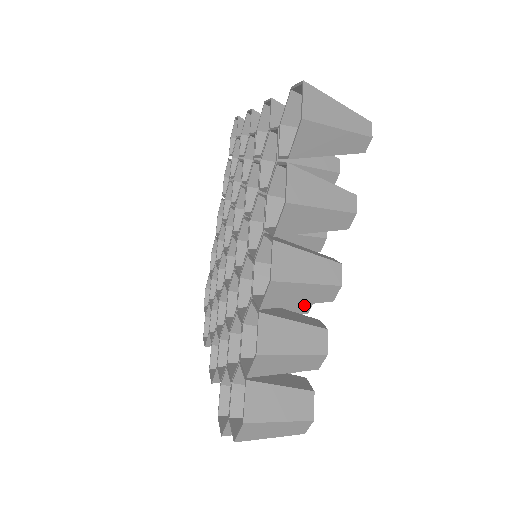
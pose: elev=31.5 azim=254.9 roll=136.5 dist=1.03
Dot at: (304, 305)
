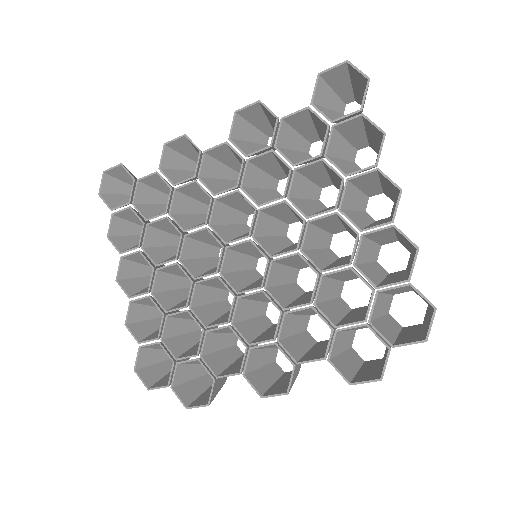
Dot at: (357, 245)
